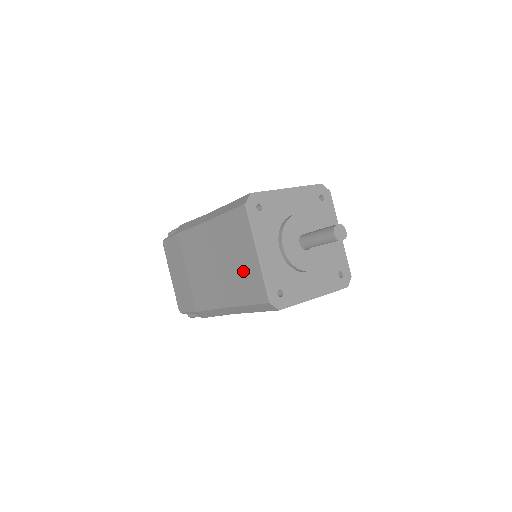
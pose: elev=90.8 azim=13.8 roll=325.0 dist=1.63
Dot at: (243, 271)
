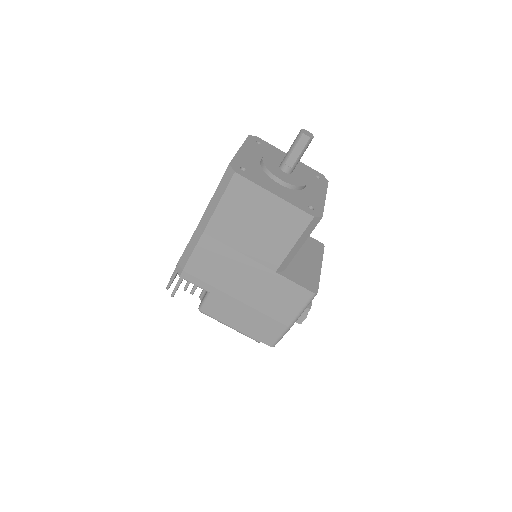
Dot at: occluded
